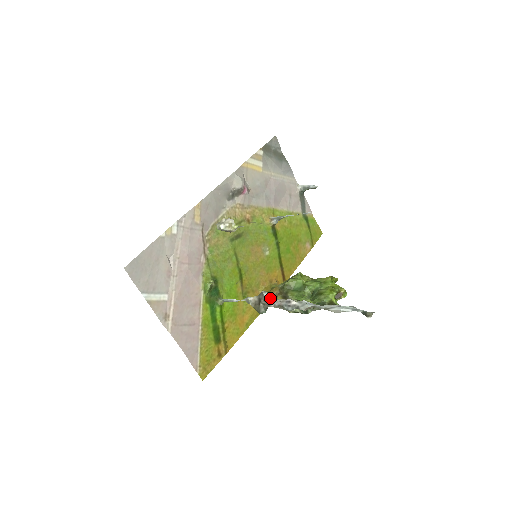
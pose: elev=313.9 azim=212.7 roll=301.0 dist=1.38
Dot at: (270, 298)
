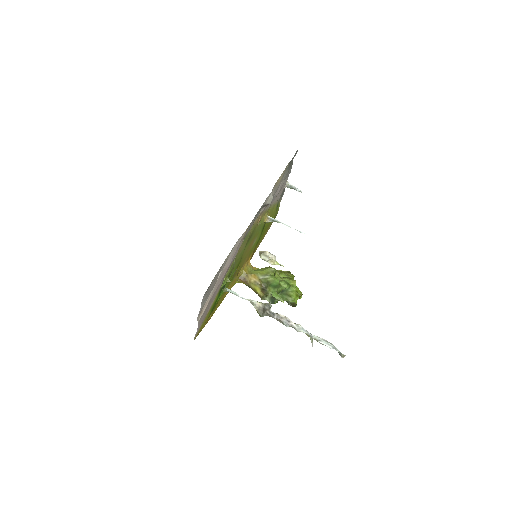
Dot at: (247, 280)
